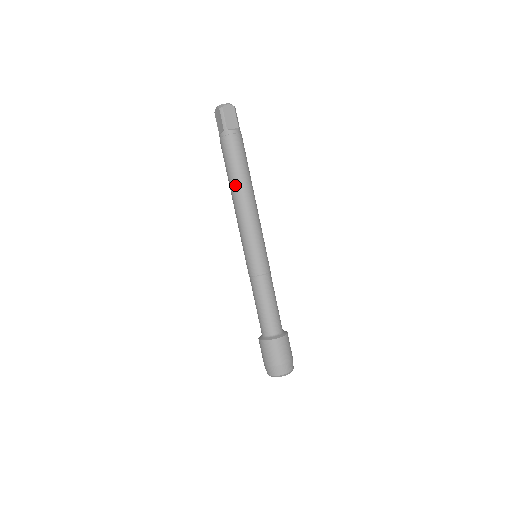
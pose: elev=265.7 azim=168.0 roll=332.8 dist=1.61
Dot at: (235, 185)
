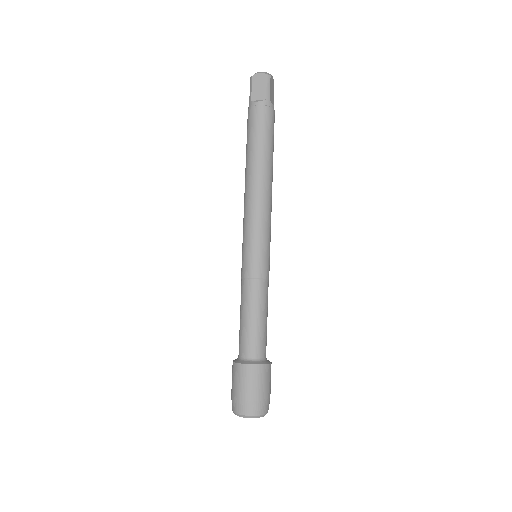
Dot at: (264, 164)
